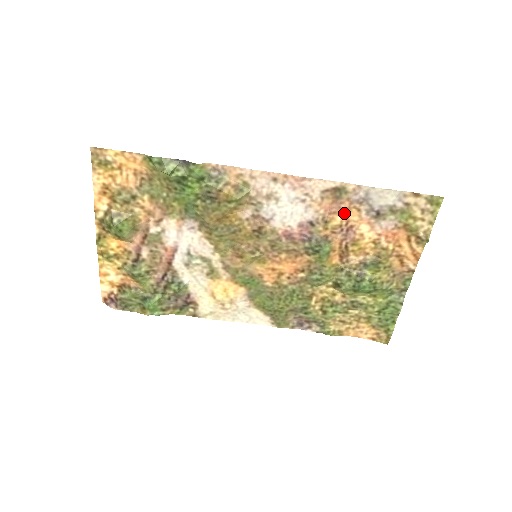
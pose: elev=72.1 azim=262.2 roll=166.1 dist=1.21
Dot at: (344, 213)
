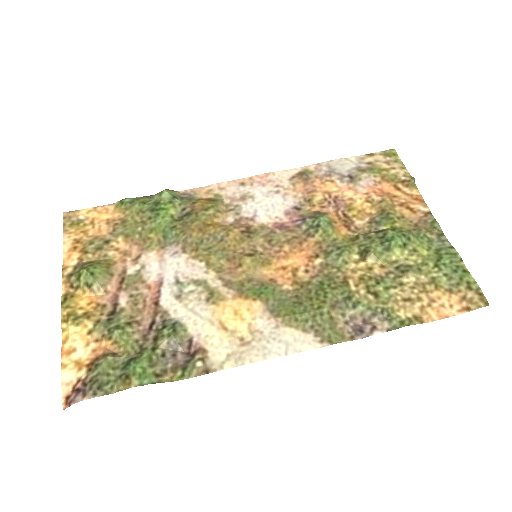
Dot at: (321, 190)
